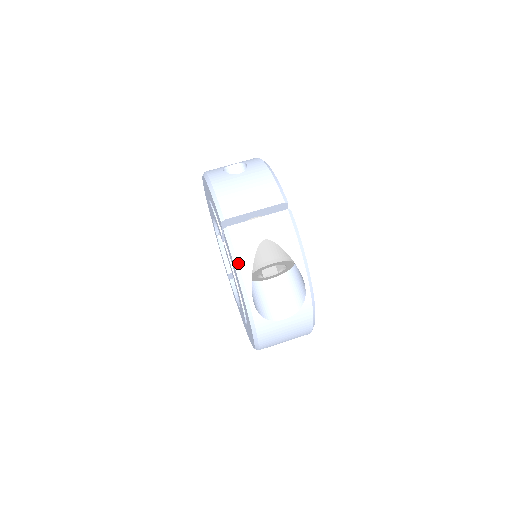
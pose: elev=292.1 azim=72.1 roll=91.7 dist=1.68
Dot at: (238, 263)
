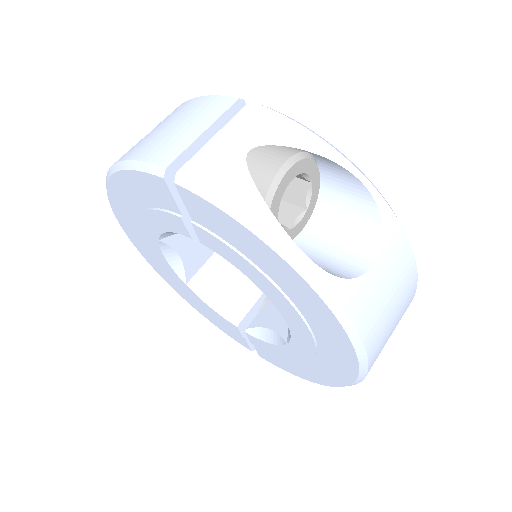
Dot at: (234, 206)
